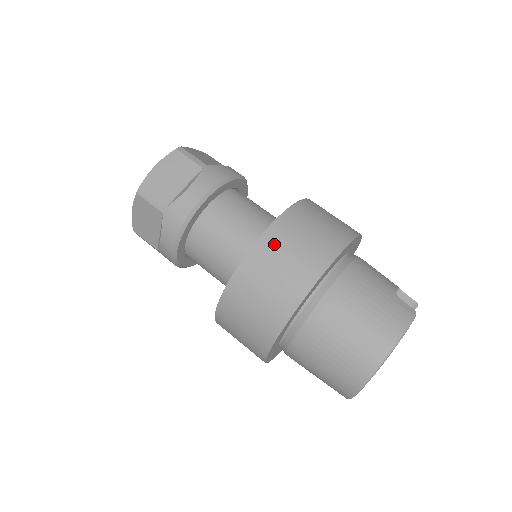
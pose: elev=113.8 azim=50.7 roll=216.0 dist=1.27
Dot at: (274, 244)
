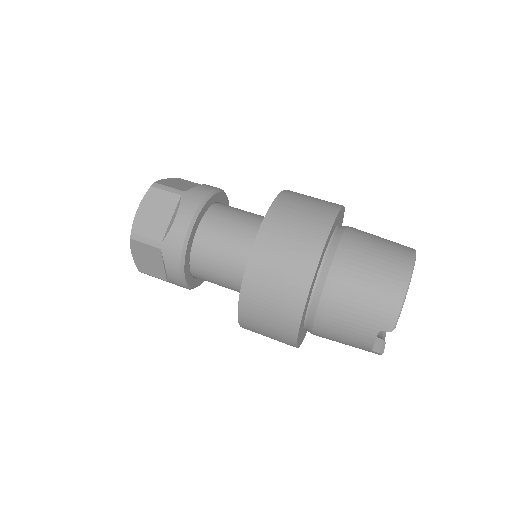
Dot at: (296, 194)
